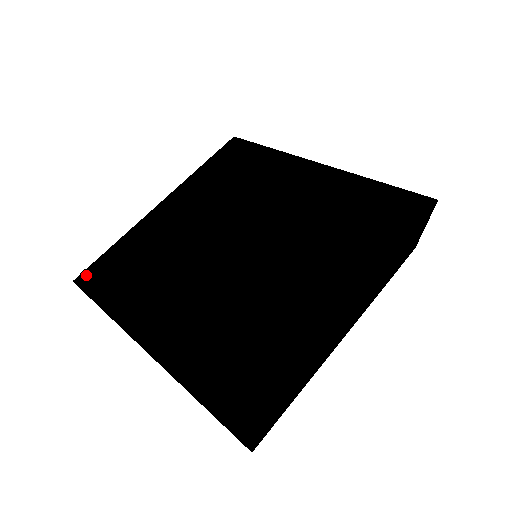
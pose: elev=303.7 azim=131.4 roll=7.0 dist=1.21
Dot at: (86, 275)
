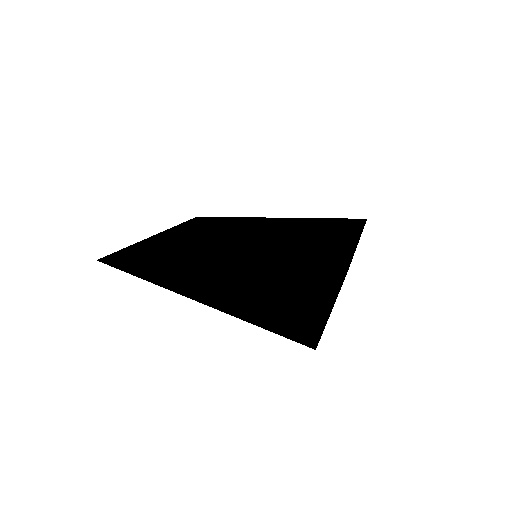
Dot at: (110, 257)
